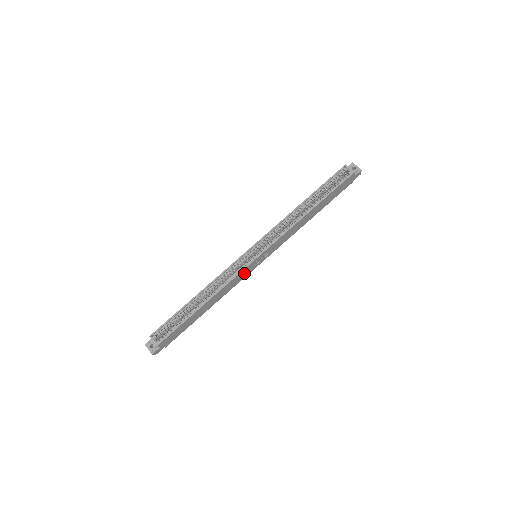
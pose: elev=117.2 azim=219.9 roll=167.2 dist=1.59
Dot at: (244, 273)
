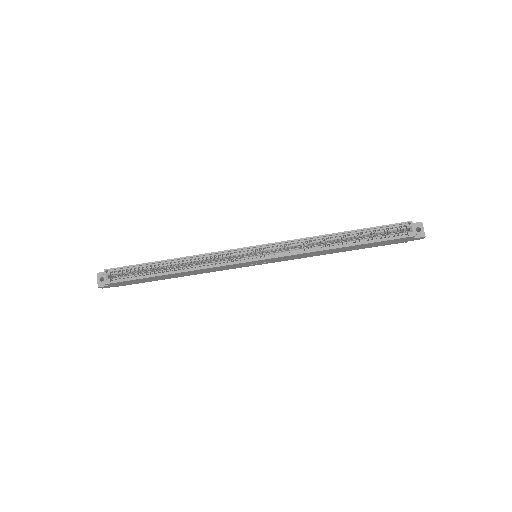
Dot at: (233, 266)
